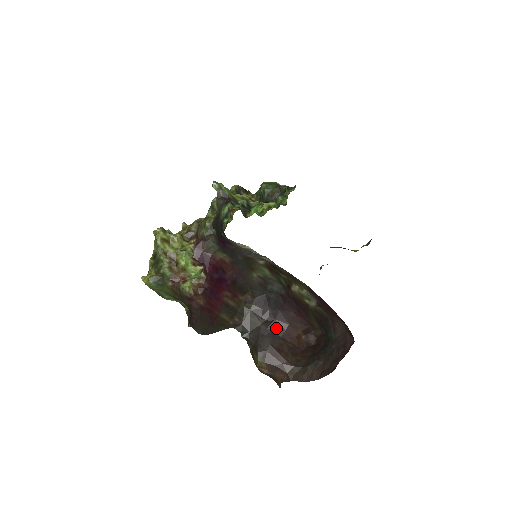
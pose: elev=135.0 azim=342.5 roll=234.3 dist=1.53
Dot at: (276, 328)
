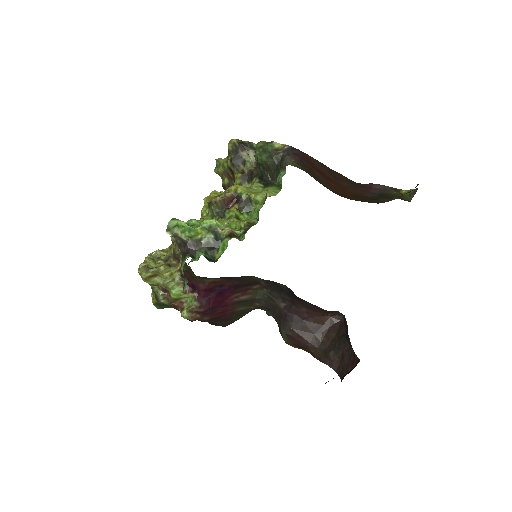
Dot at: (296, 312)
